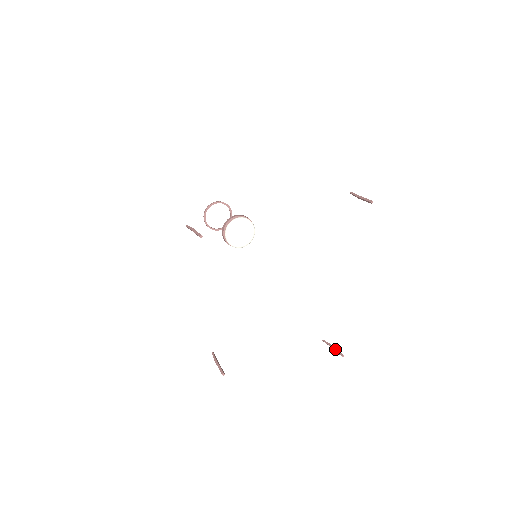
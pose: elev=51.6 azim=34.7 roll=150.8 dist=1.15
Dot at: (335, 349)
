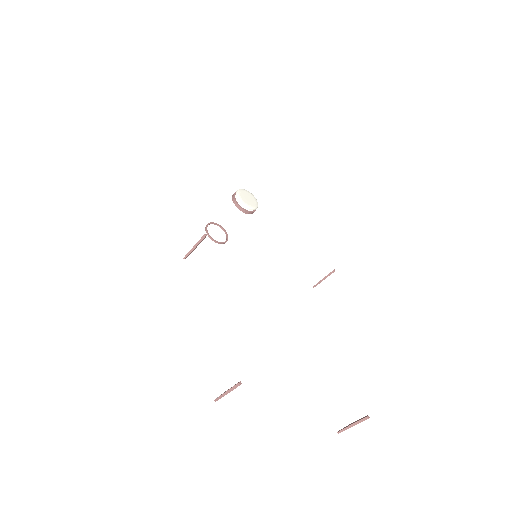
Dot at: (356, 421)
